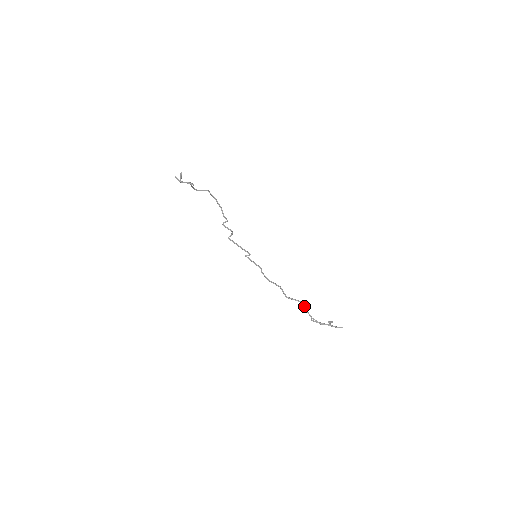
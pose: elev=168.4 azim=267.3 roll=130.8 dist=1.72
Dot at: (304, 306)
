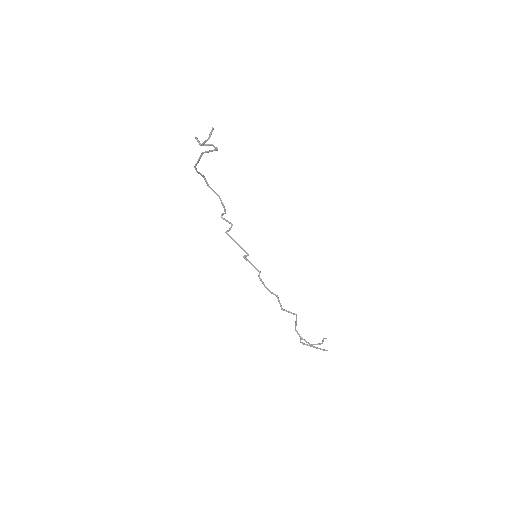
Dot at: (296, 322)
